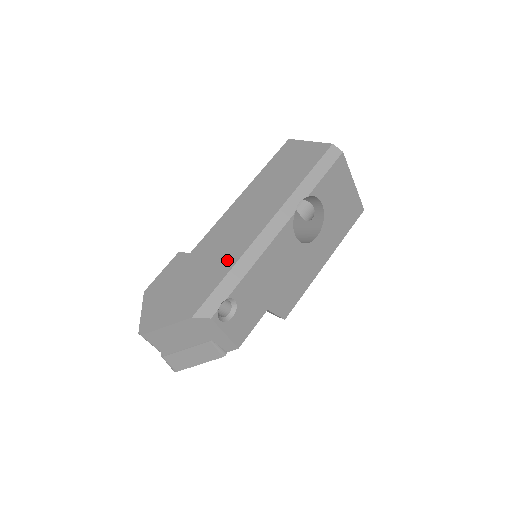
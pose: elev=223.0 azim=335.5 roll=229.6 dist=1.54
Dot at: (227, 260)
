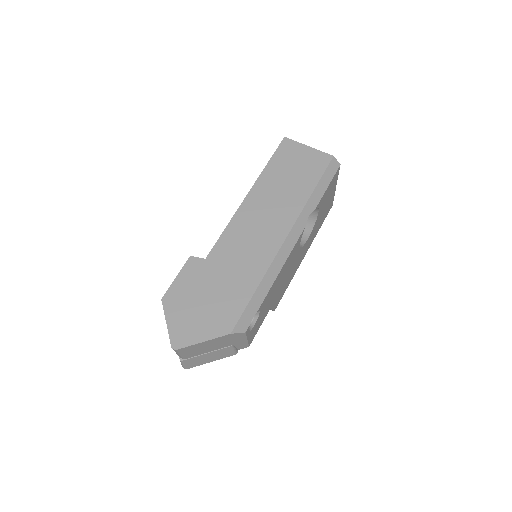
Dot at: (252, 273)
